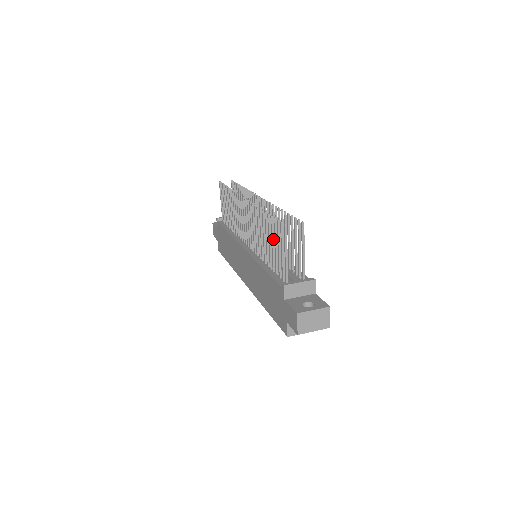
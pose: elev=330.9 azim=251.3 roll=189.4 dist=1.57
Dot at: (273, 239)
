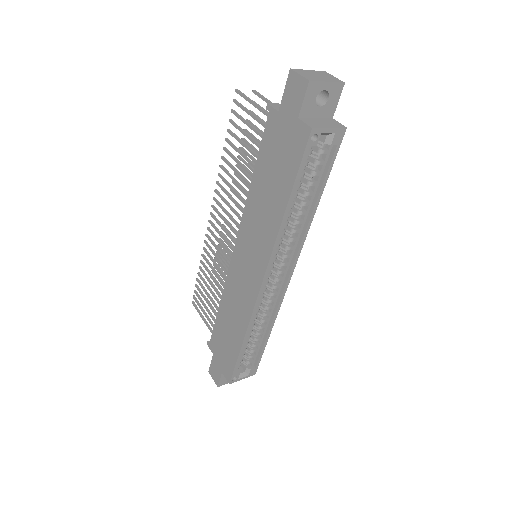
Dot at: (241, 141)
